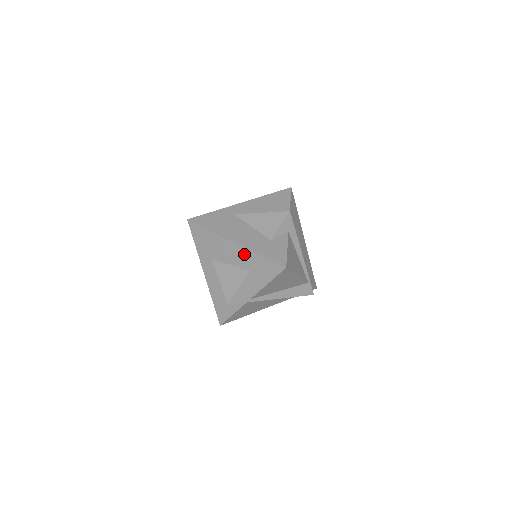
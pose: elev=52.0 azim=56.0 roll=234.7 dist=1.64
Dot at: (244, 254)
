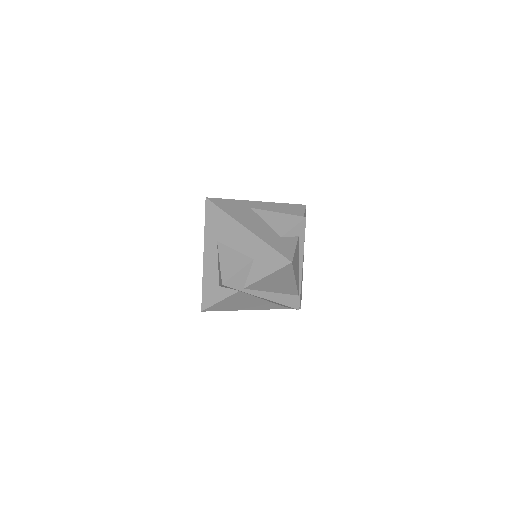
Dot at: (253, 242)
